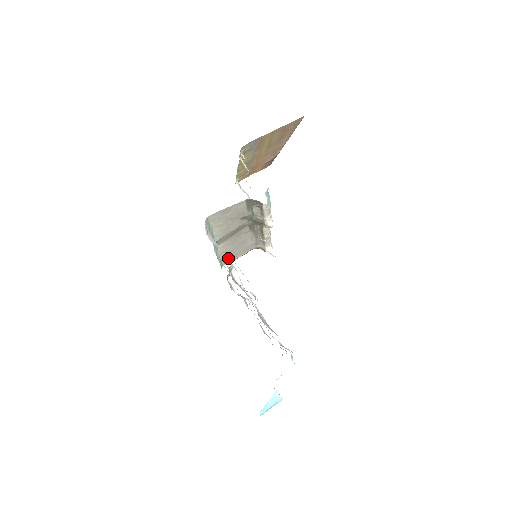
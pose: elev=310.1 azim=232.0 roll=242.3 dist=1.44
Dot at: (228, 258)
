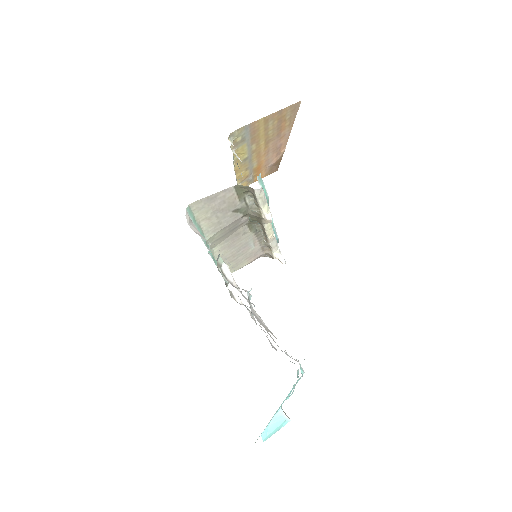
Dot at: (230, 266)
